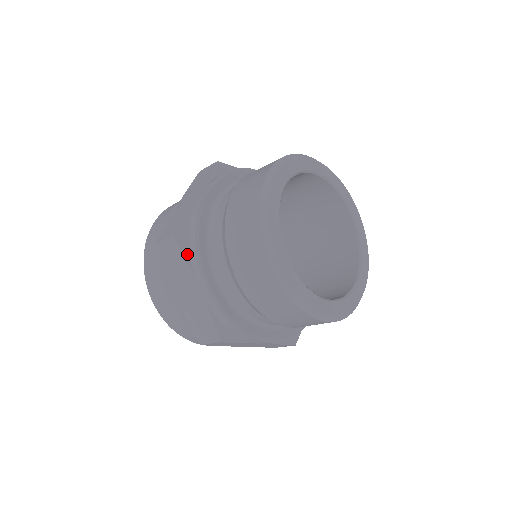
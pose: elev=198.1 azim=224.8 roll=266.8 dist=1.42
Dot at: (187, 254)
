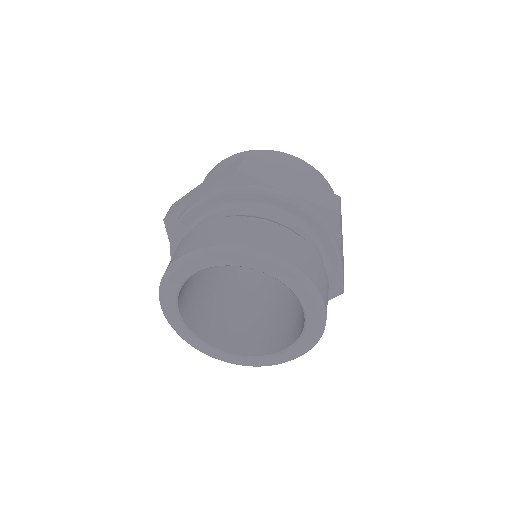
Dot at: occluded
